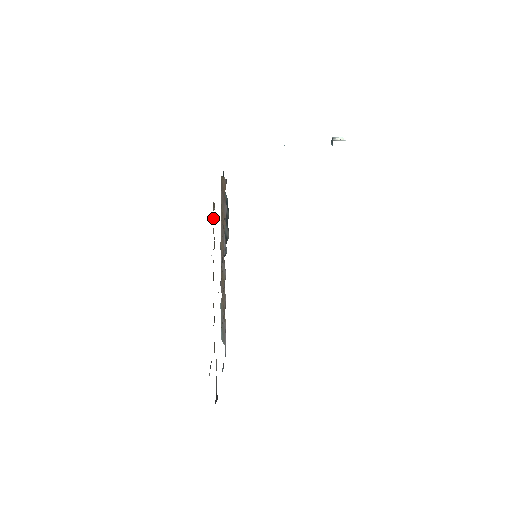
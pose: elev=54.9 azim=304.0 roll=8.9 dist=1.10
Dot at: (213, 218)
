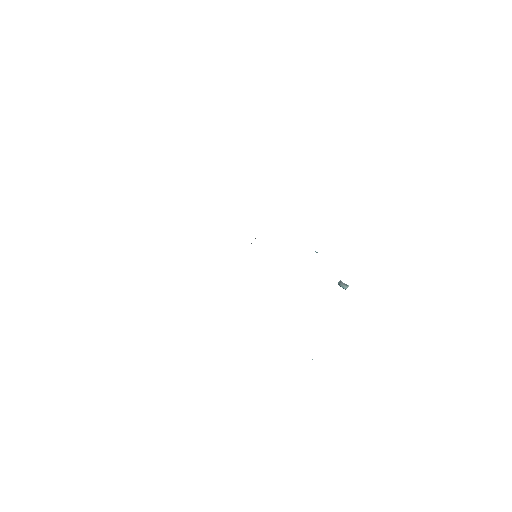
Dot at: occluded
